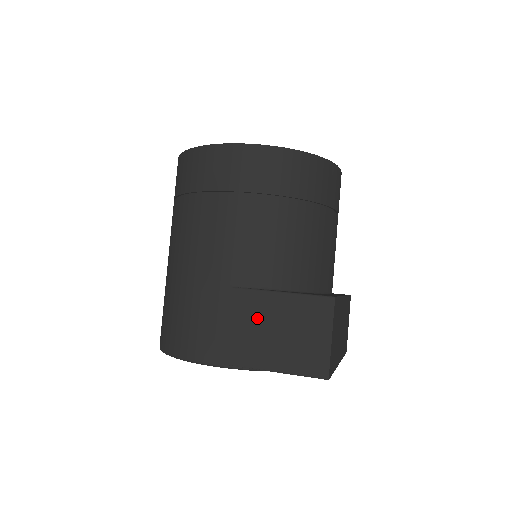
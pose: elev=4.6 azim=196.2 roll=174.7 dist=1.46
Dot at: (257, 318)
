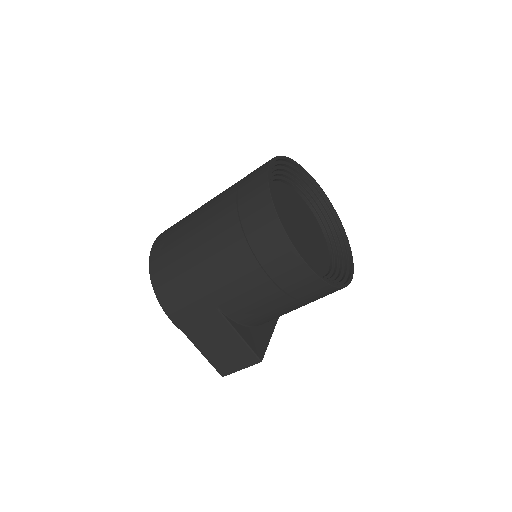
Dot at: (215, 331)
